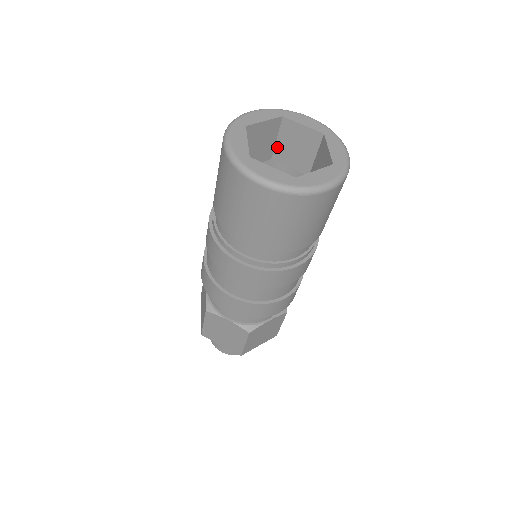
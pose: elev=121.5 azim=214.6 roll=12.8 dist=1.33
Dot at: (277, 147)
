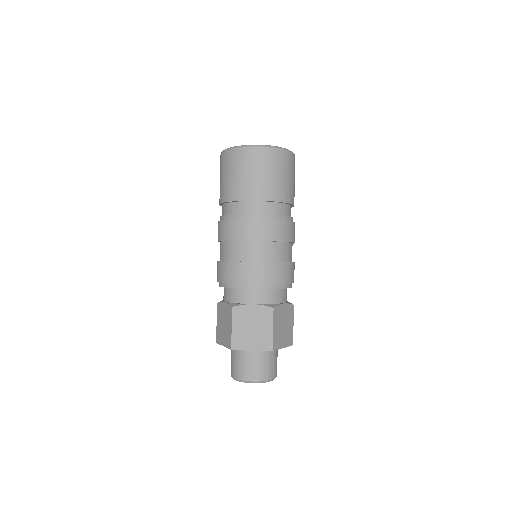
Dot at: occluded
